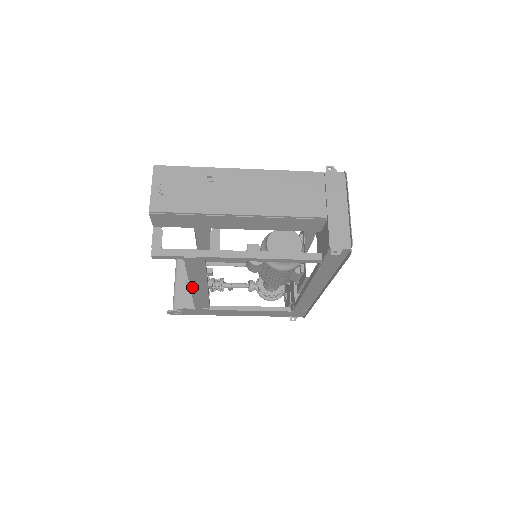
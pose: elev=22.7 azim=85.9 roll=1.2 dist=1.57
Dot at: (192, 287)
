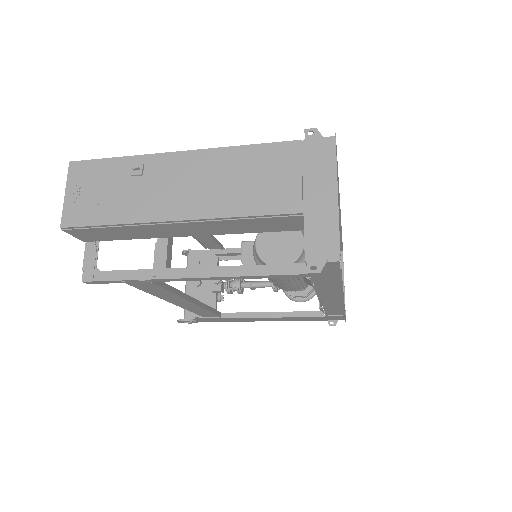
Dot at: (174, 303)
